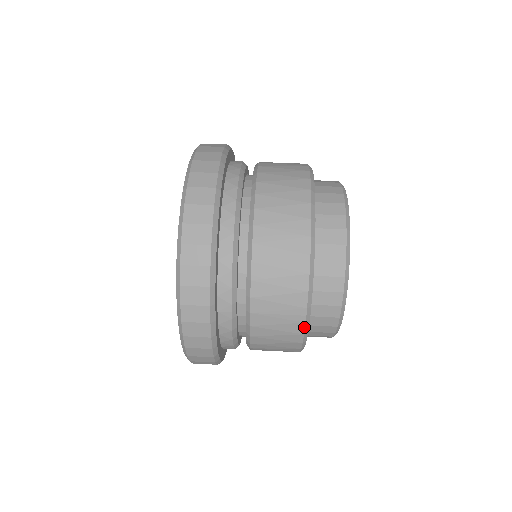
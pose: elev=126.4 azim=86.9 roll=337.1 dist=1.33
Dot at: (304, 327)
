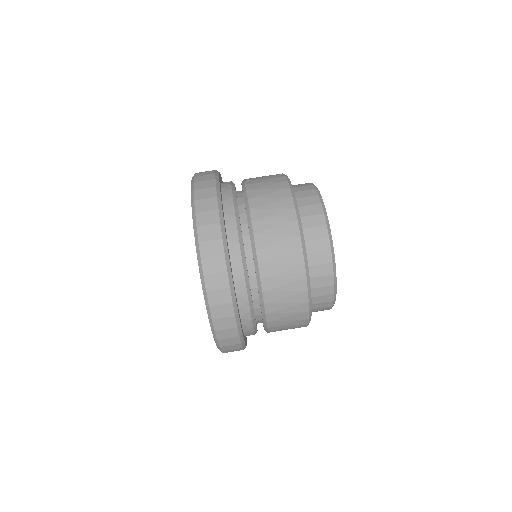
Dot at: (306, 283)
